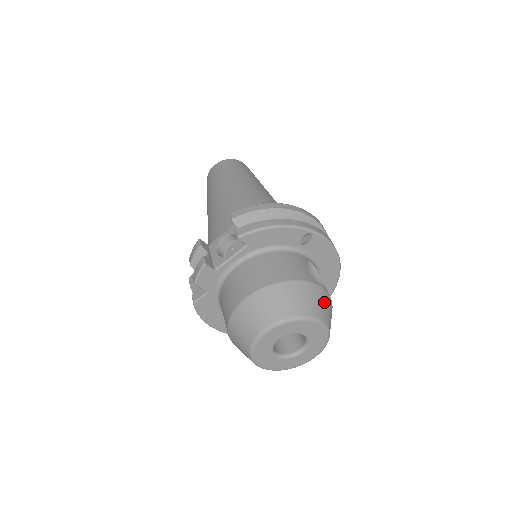
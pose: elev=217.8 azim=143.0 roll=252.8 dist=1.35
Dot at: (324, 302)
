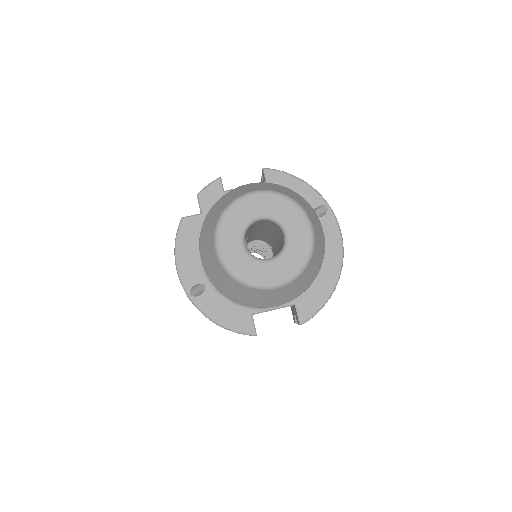
Dot at: (319, 229)
